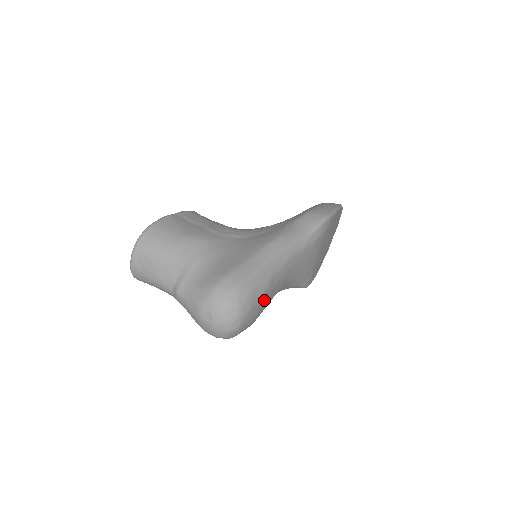
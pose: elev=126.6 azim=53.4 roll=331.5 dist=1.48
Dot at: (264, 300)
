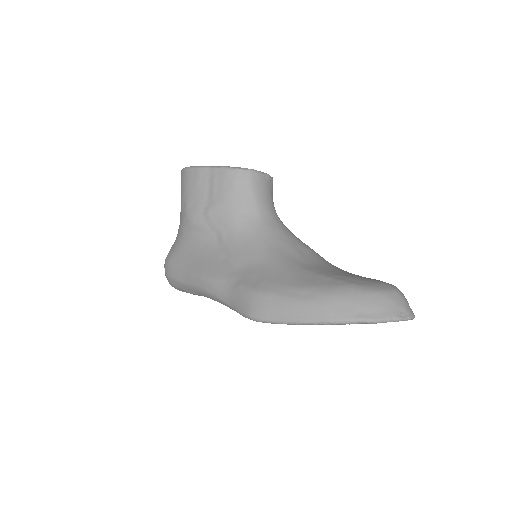
Dot at: occluded
